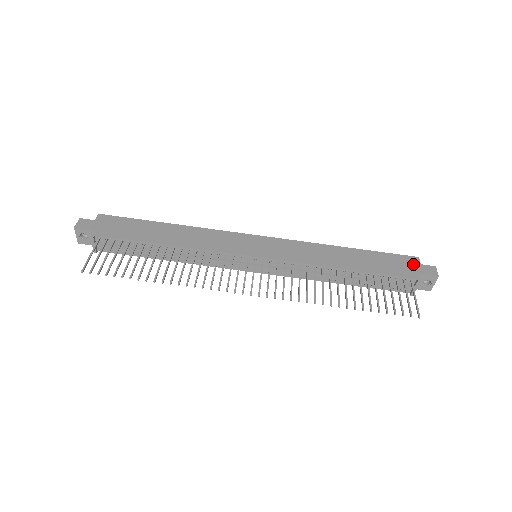
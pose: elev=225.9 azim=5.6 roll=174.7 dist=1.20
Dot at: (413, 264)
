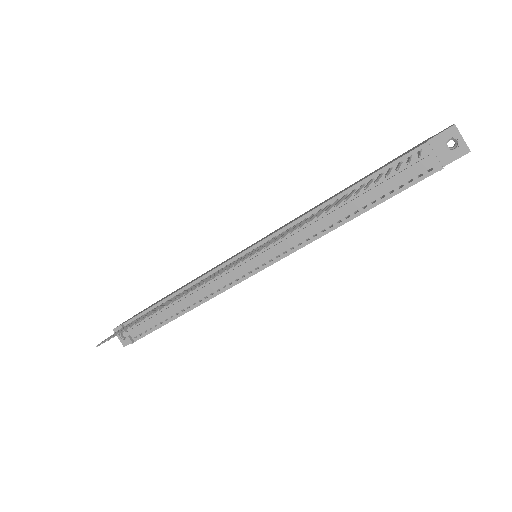
Dot at: occluded
